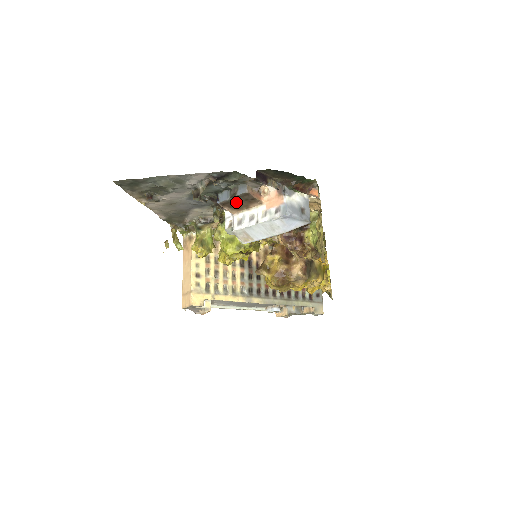
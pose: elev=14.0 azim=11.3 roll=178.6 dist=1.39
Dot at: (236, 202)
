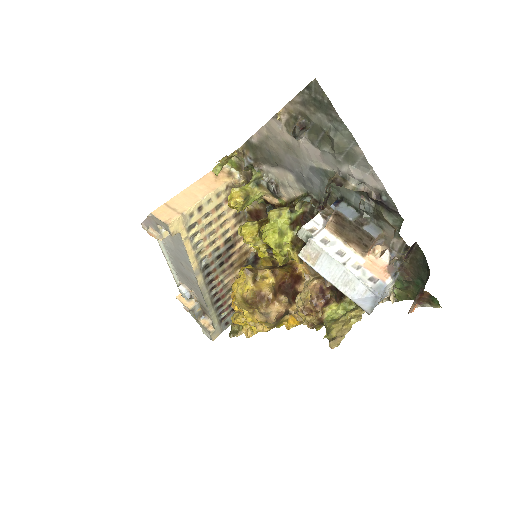
Dot at: (349, 228)
